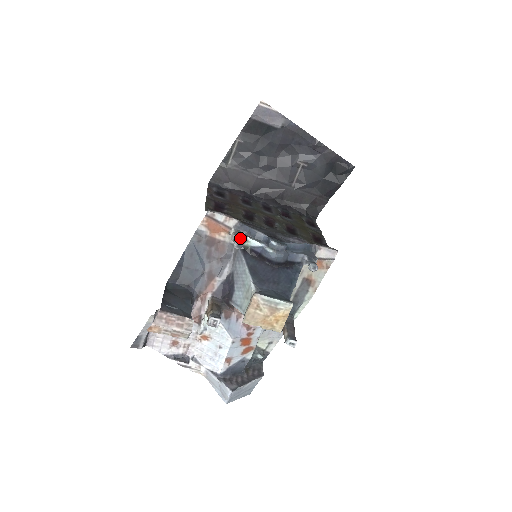
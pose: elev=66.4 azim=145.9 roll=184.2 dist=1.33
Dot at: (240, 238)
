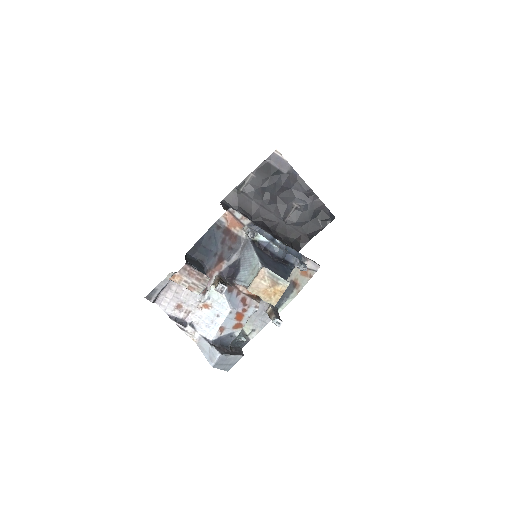
Dot at: occluded
